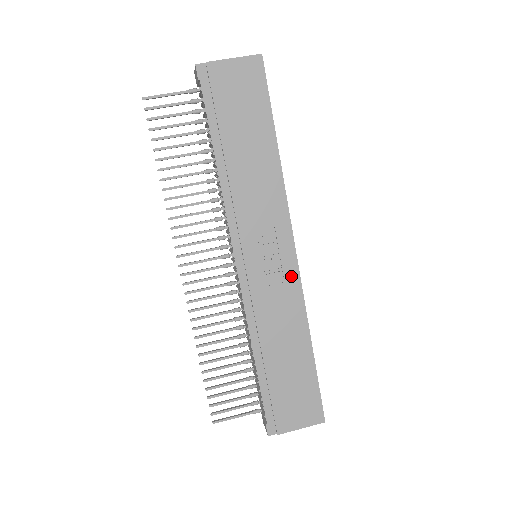
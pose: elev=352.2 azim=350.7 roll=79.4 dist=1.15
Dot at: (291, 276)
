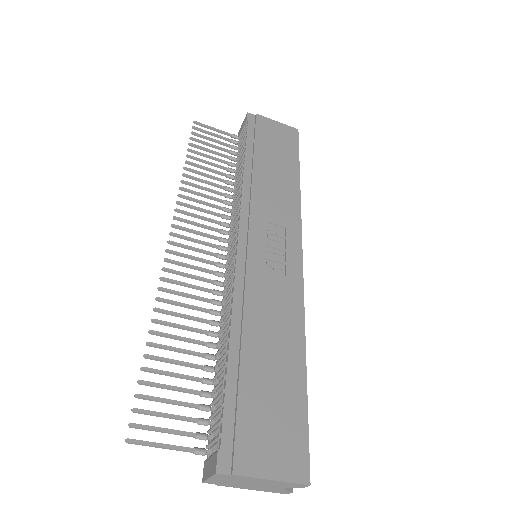
Dot at: (294, 274)
